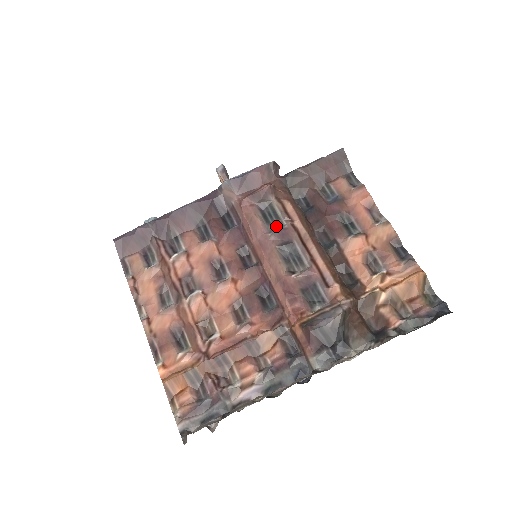
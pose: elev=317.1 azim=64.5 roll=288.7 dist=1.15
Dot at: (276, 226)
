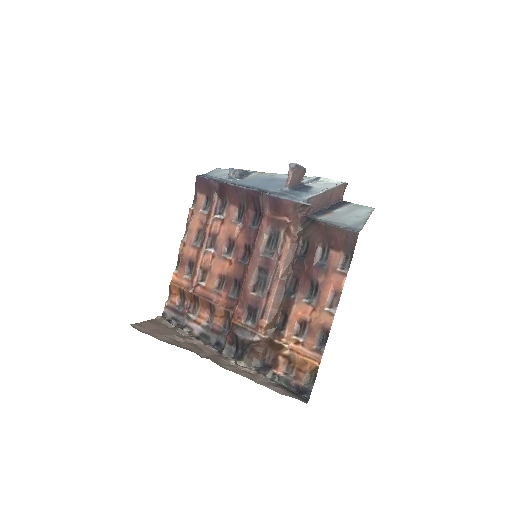
Dot at: (270, 252)
